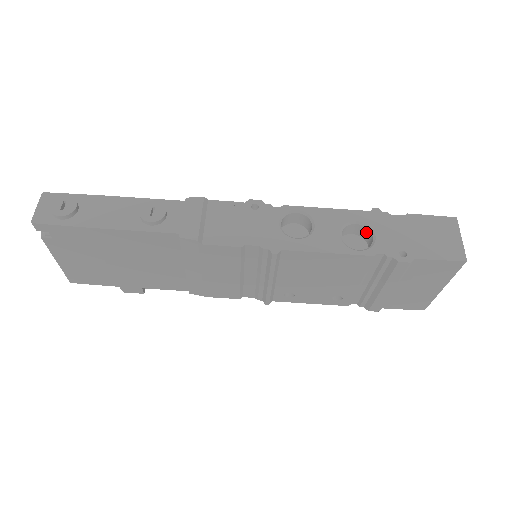
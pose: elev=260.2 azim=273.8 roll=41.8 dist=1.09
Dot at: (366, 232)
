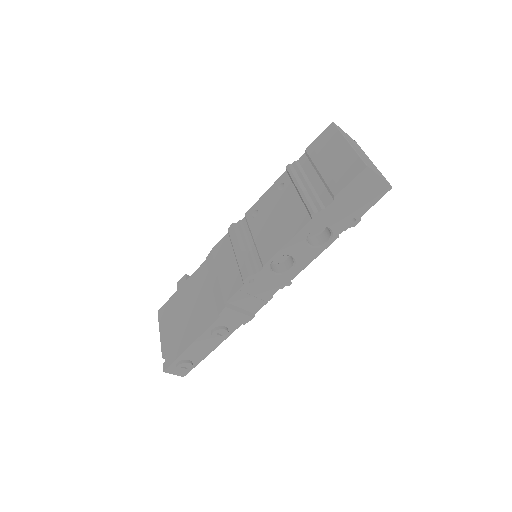
Dot at: occluded
